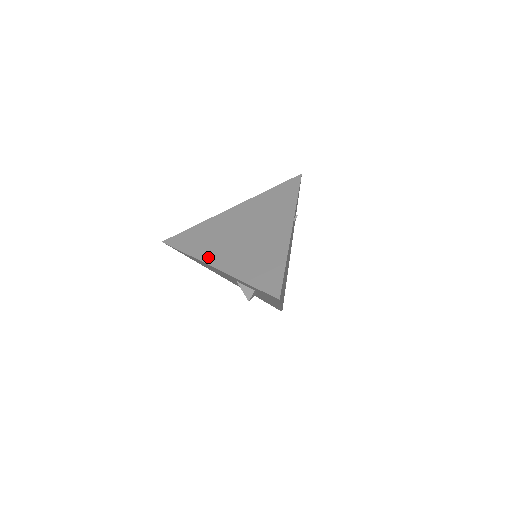
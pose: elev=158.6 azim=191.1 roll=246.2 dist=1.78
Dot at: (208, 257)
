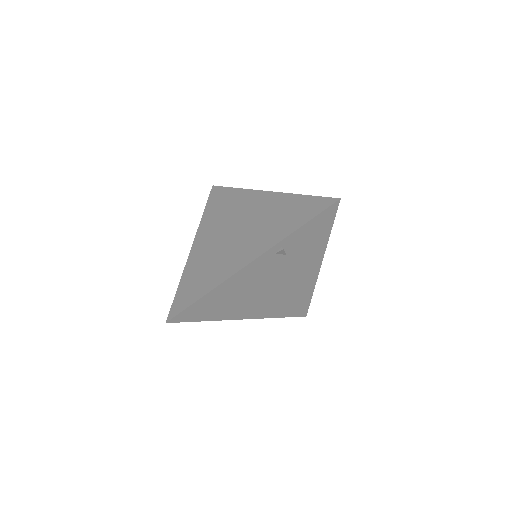
Dot at: (202, 231)
